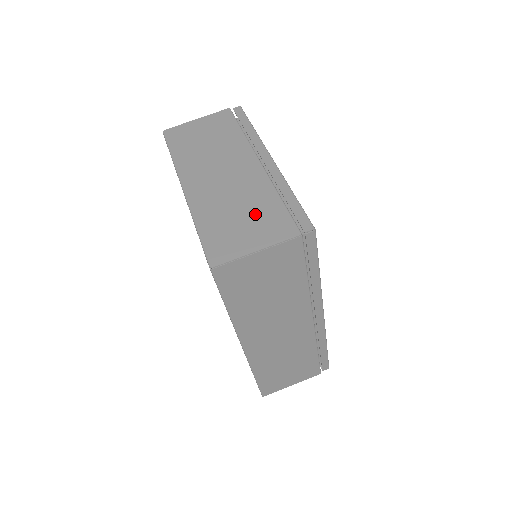
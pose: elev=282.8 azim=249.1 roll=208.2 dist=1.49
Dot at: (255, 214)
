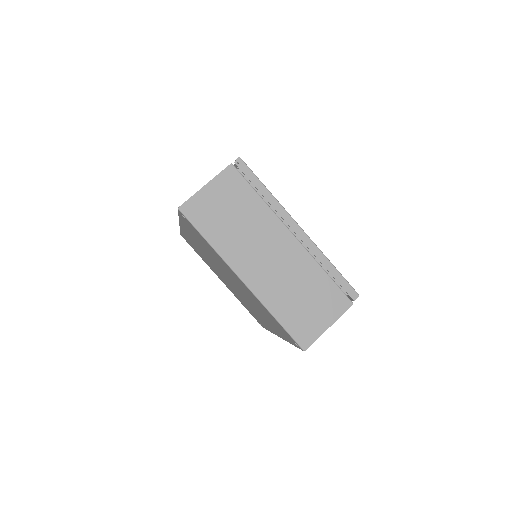
Dot at: (314, 294)
